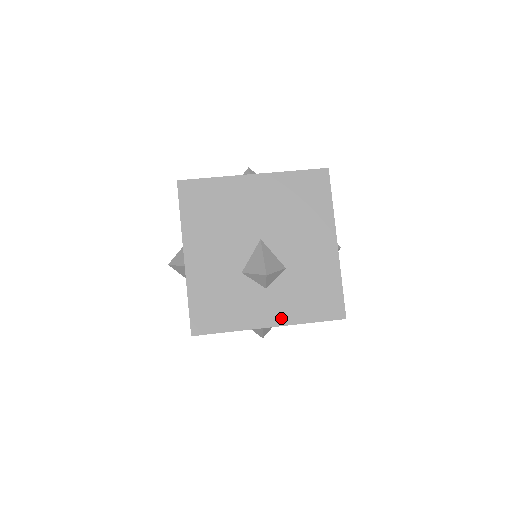
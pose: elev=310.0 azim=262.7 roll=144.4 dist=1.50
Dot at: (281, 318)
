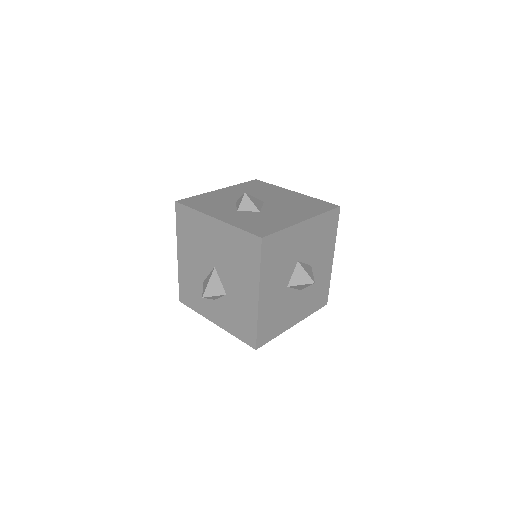
Dot at: (226, 219)
